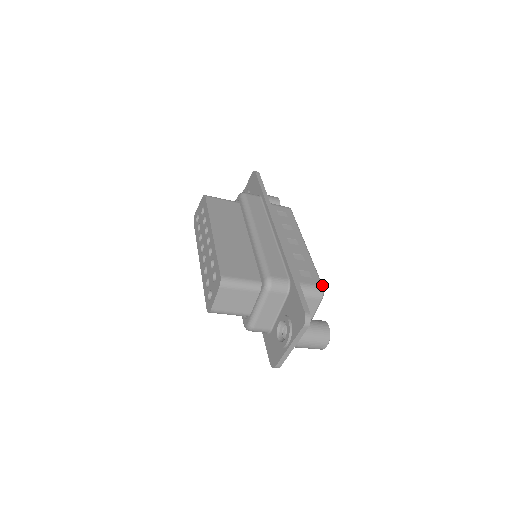
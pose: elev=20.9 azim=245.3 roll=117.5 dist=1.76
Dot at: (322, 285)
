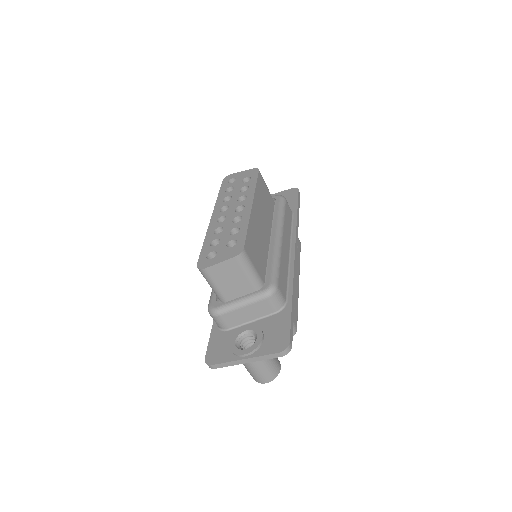
Dot at: occluded
